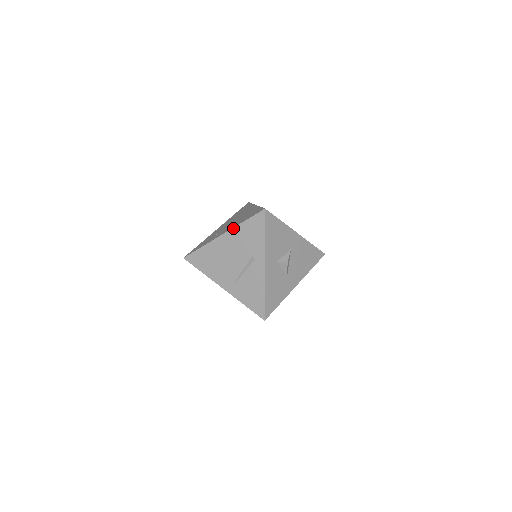
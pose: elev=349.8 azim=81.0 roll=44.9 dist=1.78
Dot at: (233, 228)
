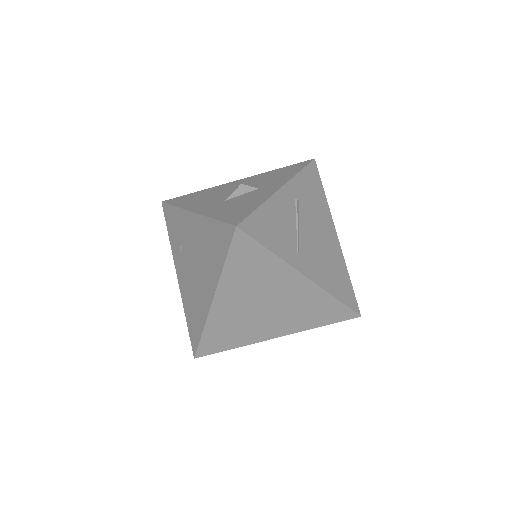
Dot at: (182, 299)
